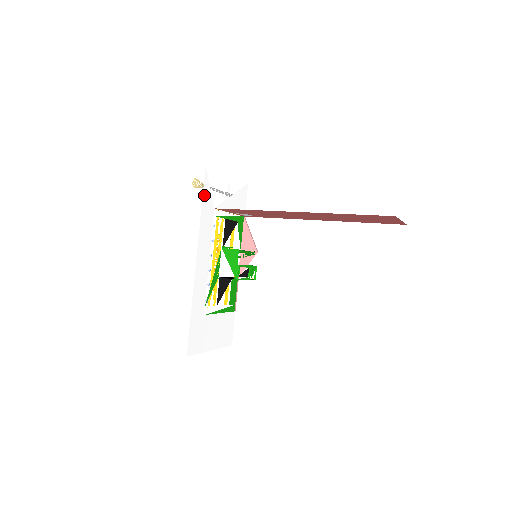
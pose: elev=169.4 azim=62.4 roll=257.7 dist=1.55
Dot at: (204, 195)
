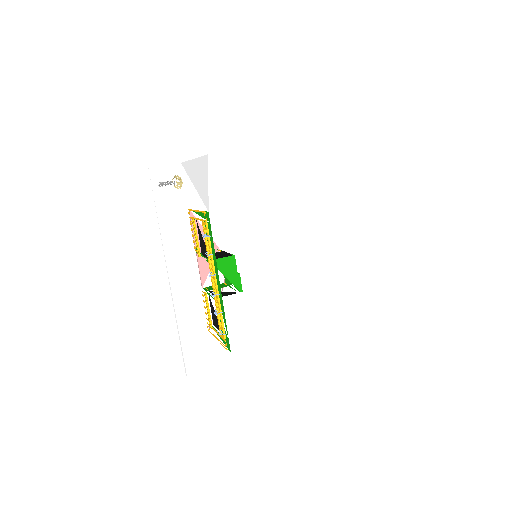
Dot at: occluded
